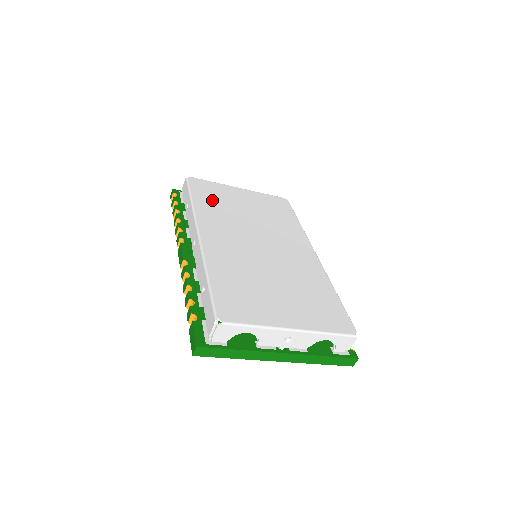
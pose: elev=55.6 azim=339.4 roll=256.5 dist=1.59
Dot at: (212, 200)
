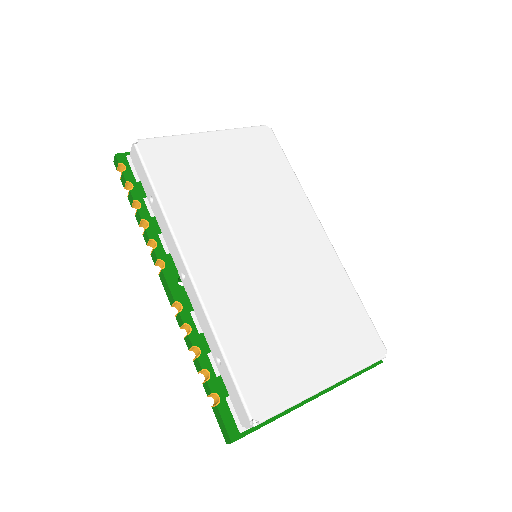
Dot at: (183, 183)
